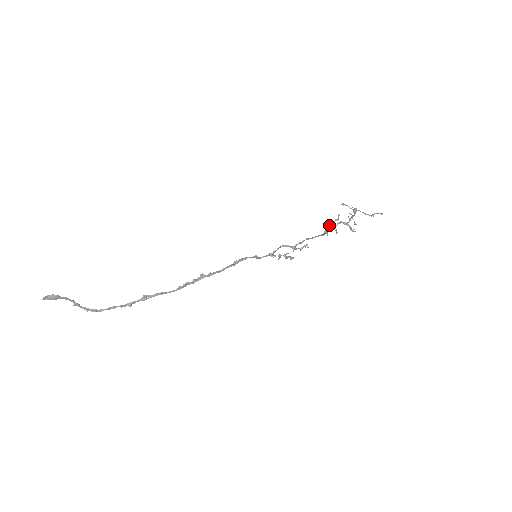
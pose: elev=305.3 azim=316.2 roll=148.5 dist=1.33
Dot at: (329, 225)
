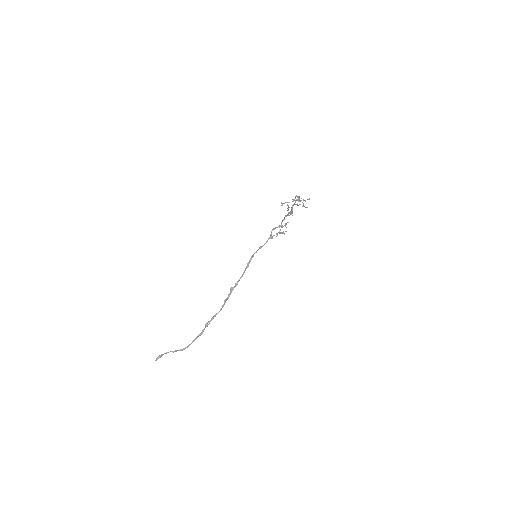
Dot at: occluded
